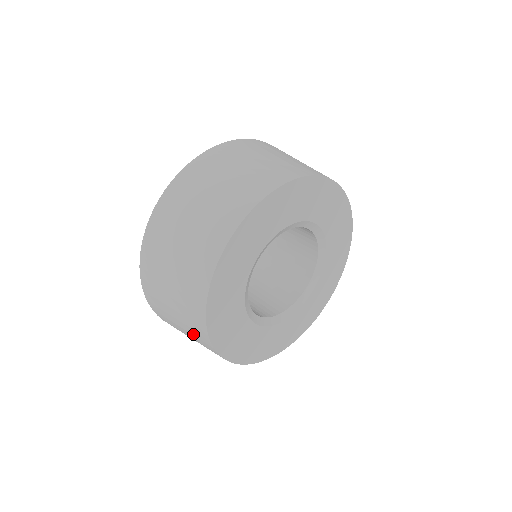
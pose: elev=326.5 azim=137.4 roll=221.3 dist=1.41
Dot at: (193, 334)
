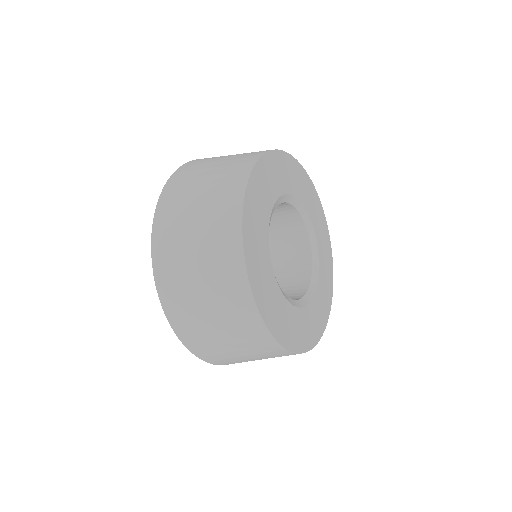
Dot at: (214, 249)
